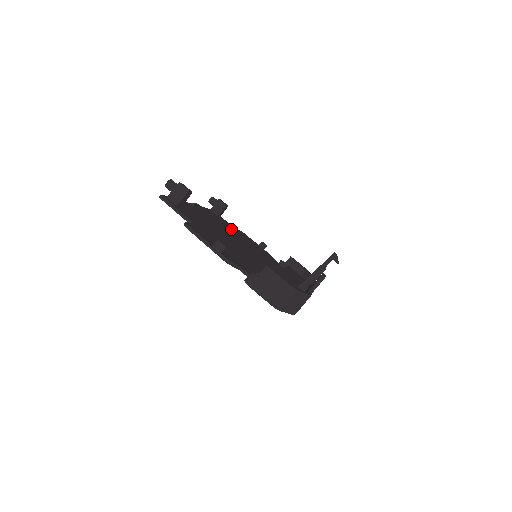
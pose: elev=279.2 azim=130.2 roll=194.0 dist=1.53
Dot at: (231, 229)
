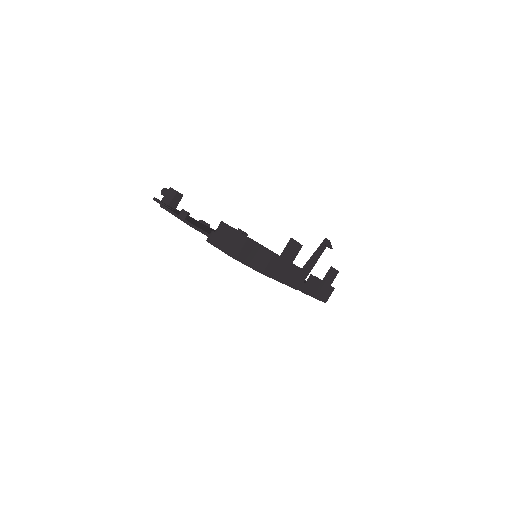
Dot at: occluded
